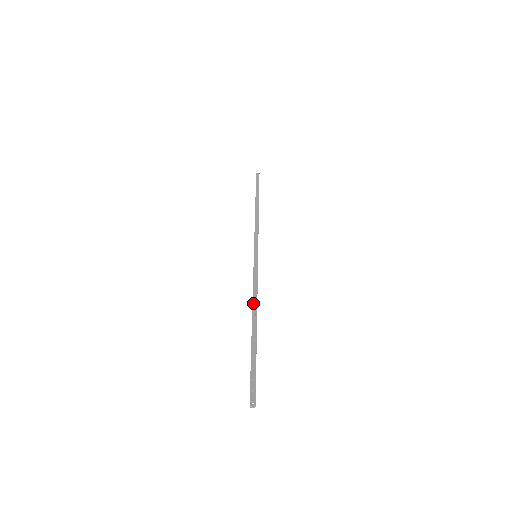
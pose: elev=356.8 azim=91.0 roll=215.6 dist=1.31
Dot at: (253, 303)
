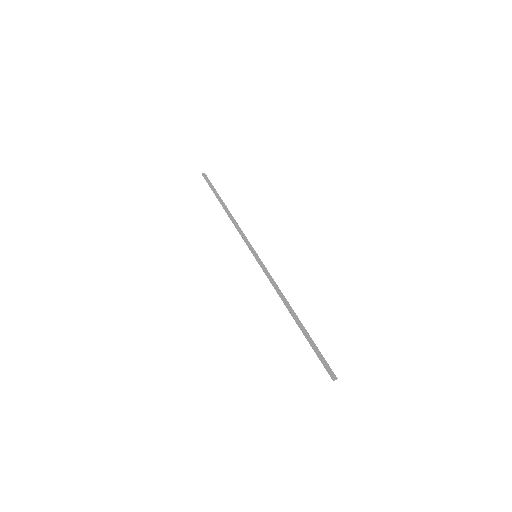
Dot at: (283, 298)
